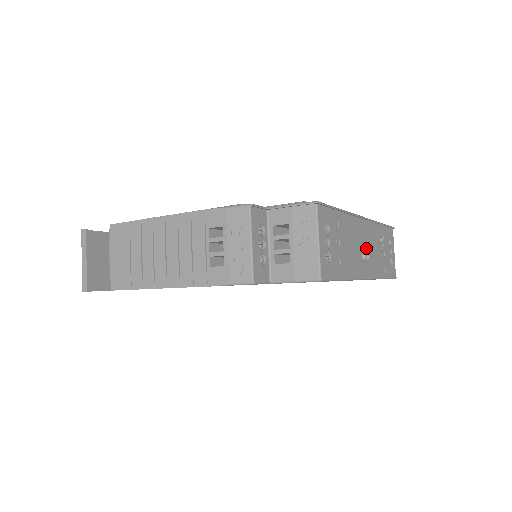
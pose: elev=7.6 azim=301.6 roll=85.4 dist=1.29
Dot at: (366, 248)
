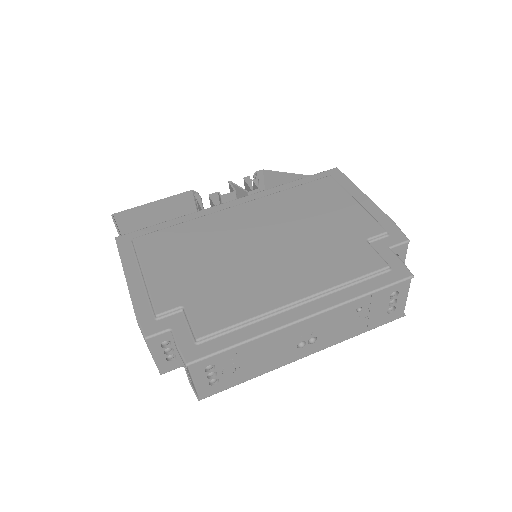
Dot at: (310, 335)
